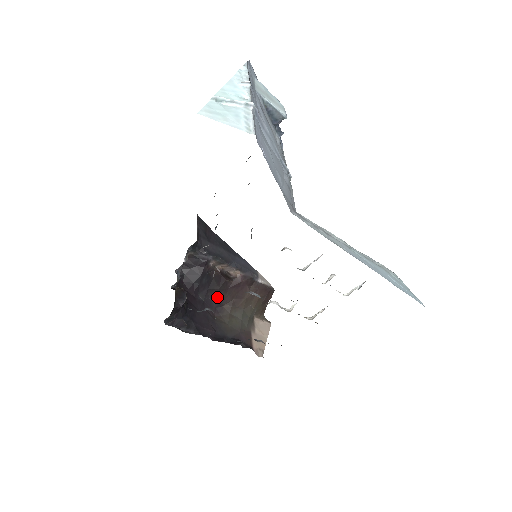
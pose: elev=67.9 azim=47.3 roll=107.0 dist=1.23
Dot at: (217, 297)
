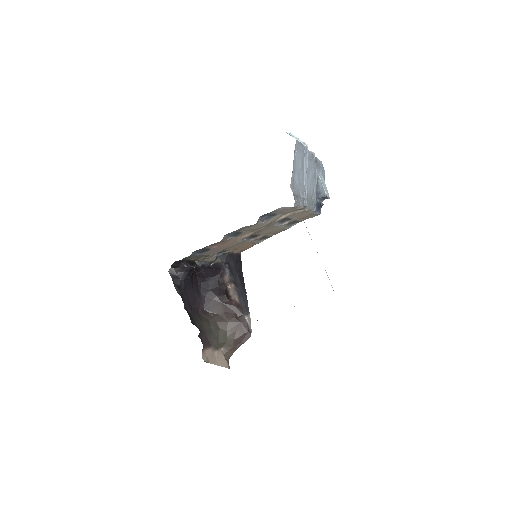
Dot at: (211, 302)
